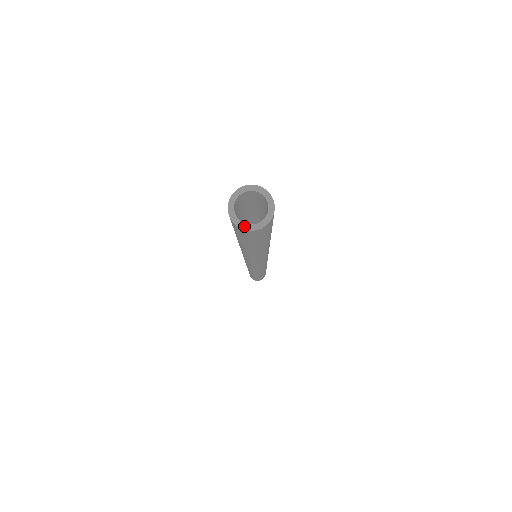
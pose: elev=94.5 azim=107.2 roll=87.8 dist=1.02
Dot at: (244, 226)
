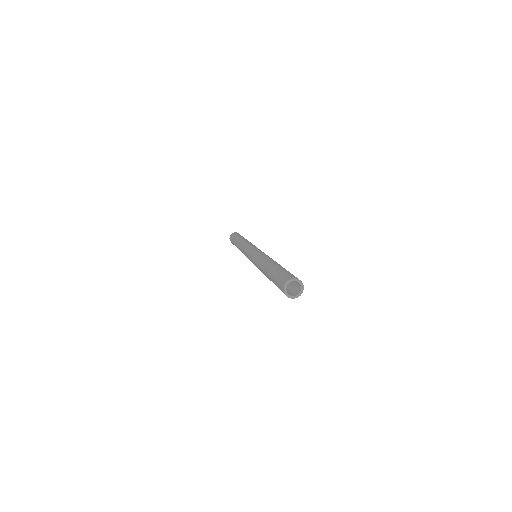
Dot at: (287, 294)
